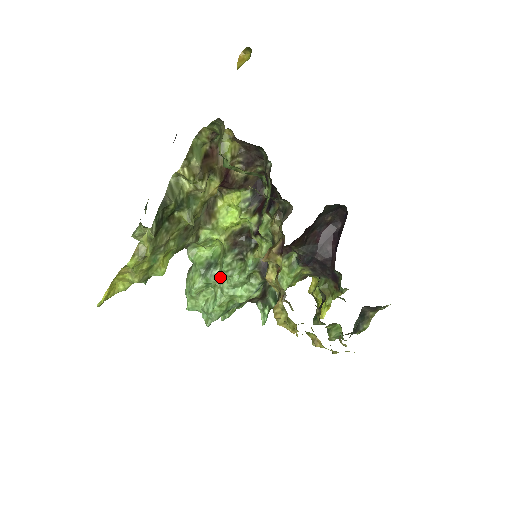
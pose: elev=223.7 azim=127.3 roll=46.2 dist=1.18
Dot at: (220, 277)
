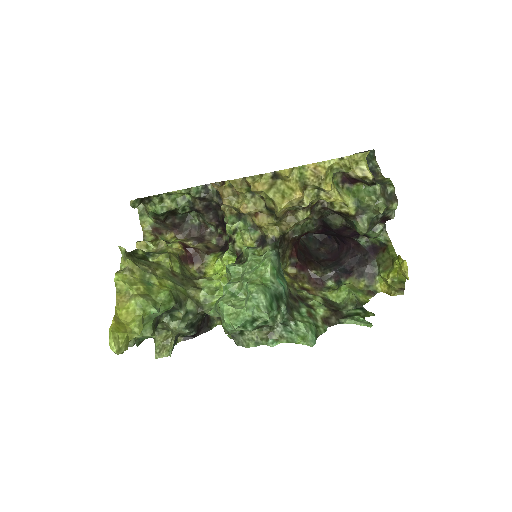
Dot at: (237, 281)
